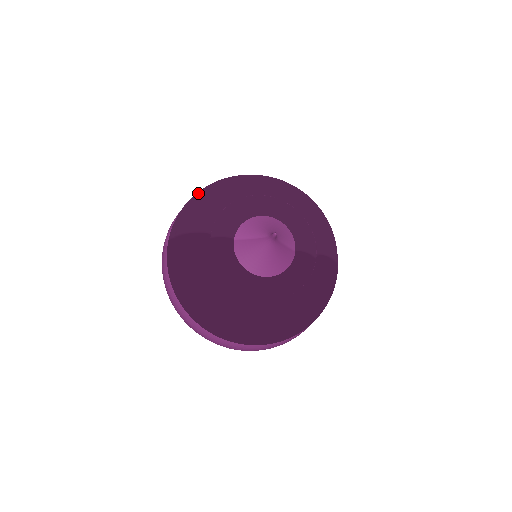
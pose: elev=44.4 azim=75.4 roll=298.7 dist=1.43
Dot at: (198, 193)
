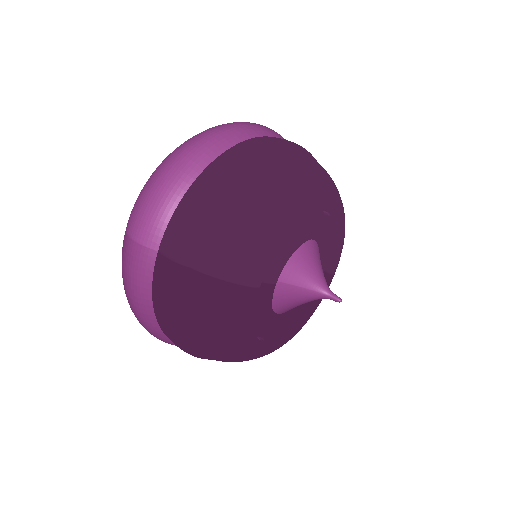
Dot at: (229, 187)
